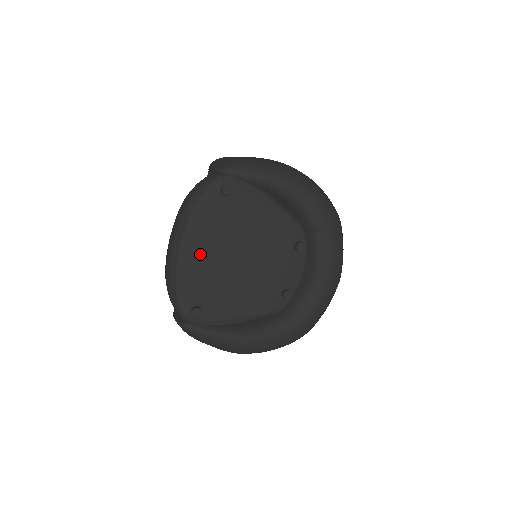
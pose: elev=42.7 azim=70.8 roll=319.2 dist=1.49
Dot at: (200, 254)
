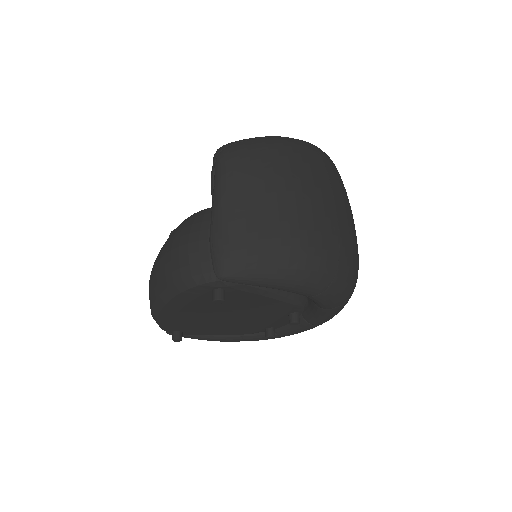
Dot at: (183, 315)
